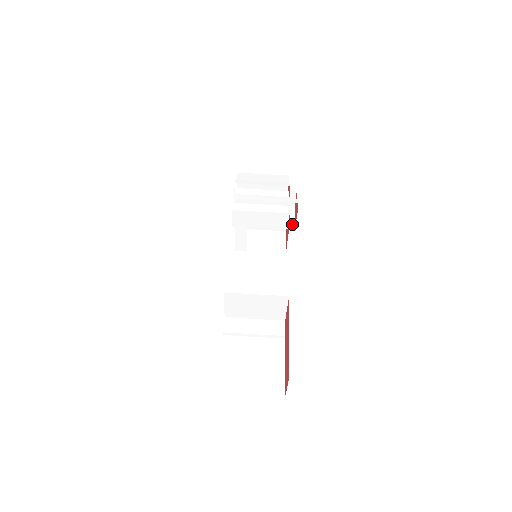
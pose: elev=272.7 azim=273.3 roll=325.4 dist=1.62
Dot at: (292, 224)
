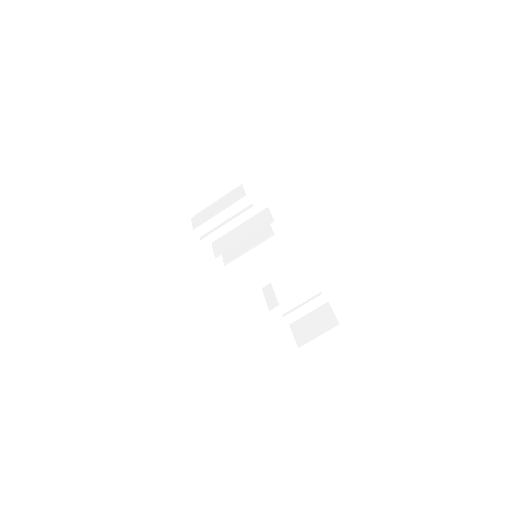
Dot at: (261, 203)
